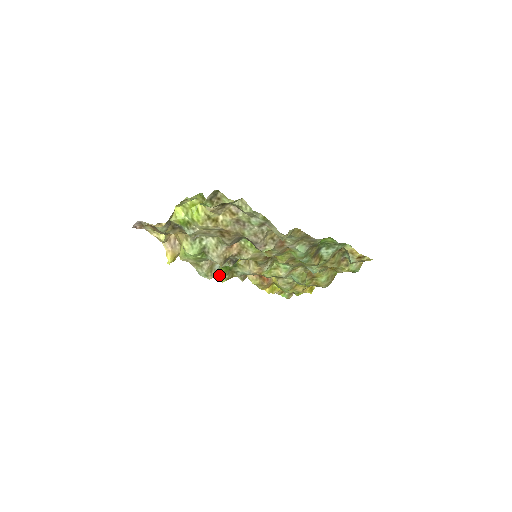
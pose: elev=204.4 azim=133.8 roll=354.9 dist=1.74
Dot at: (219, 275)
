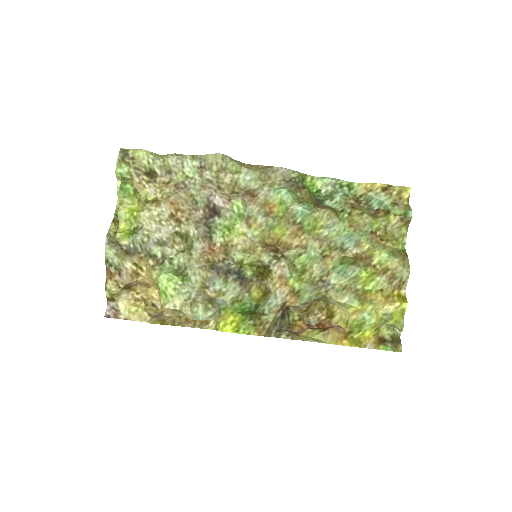
Dot at: (241, 328)
